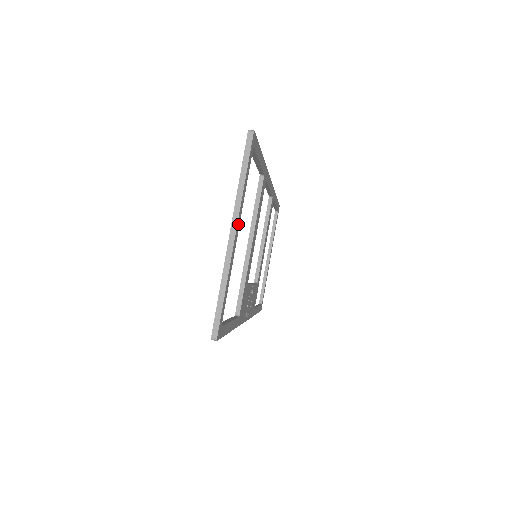
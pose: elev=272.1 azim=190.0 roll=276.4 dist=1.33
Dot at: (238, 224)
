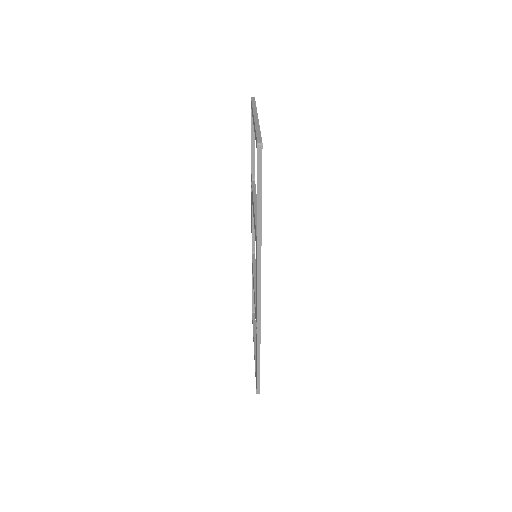
Dot at: occluded
